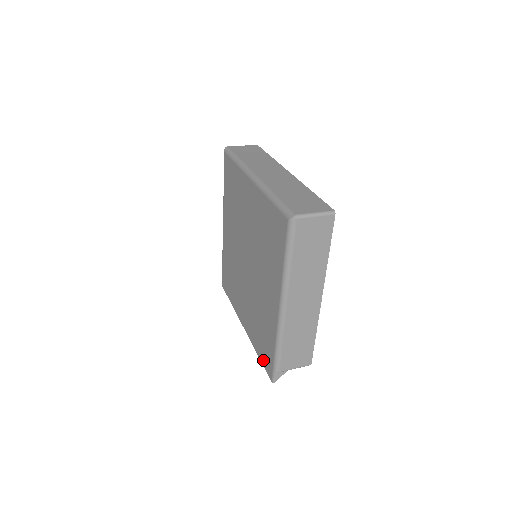
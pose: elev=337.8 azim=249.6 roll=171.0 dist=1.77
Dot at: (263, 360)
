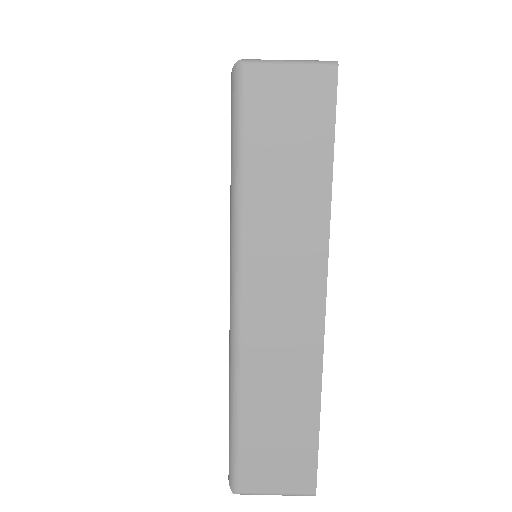
Dot at: occluded
